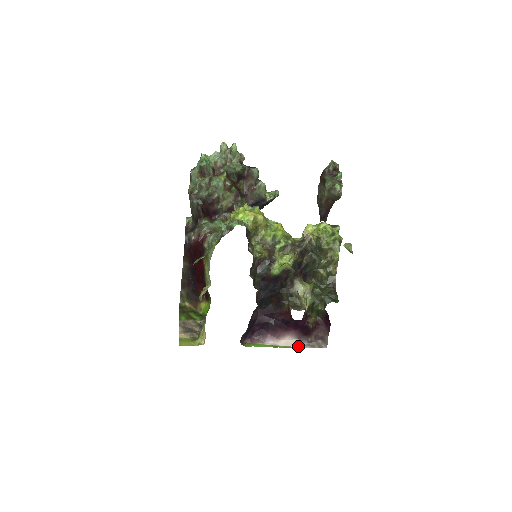
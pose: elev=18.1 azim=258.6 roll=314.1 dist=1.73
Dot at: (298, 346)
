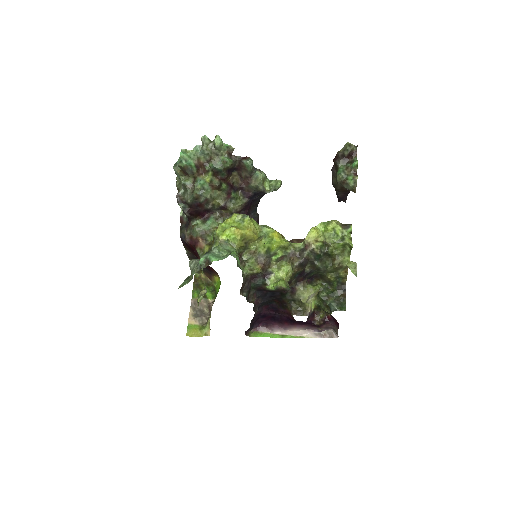
Dot at: (307, 336)
